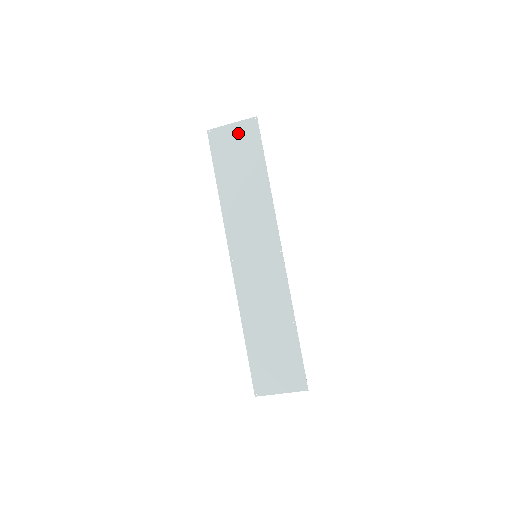
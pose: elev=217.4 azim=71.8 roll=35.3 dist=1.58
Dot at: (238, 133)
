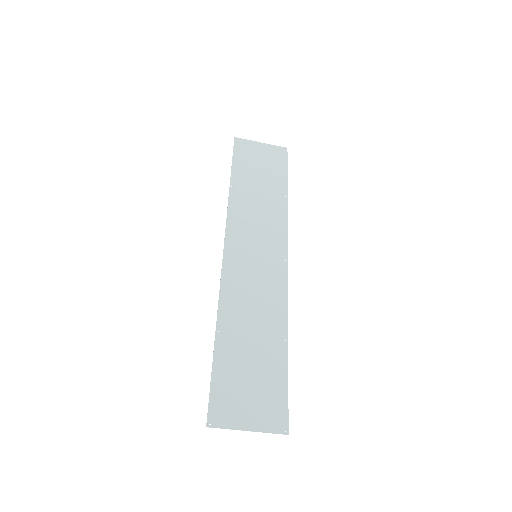
Dot at: (266, 151)
